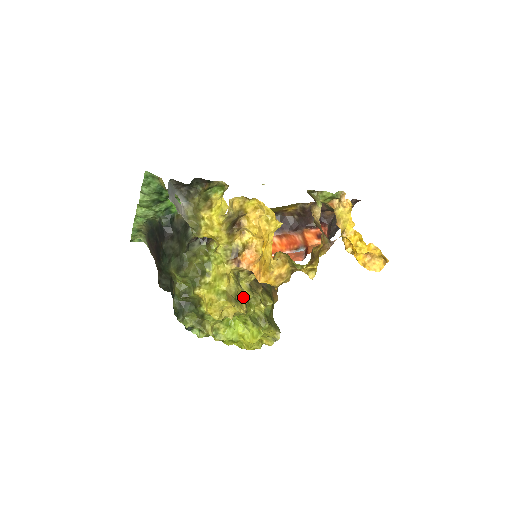
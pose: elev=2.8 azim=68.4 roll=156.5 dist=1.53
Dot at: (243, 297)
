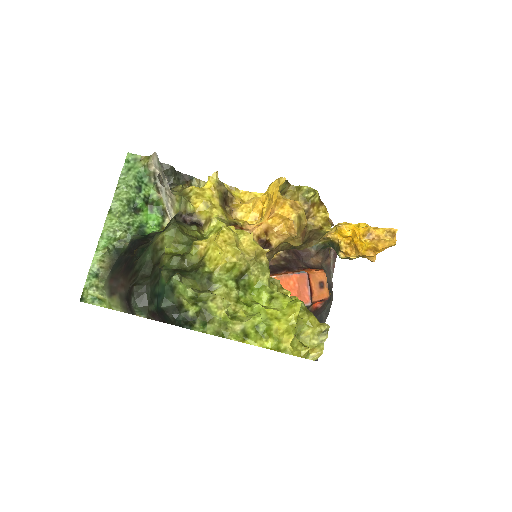
Dot at: occluded
